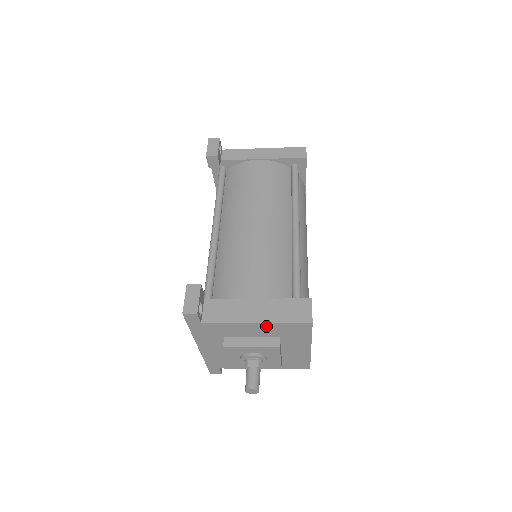
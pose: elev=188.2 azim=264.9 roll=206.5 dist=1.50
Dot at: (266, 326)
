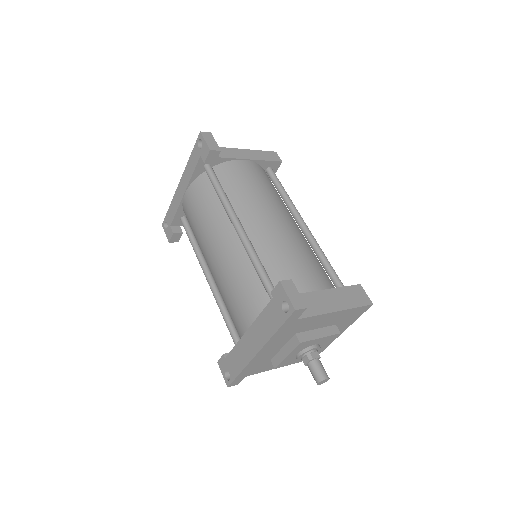
Dot at: (340, 313)
